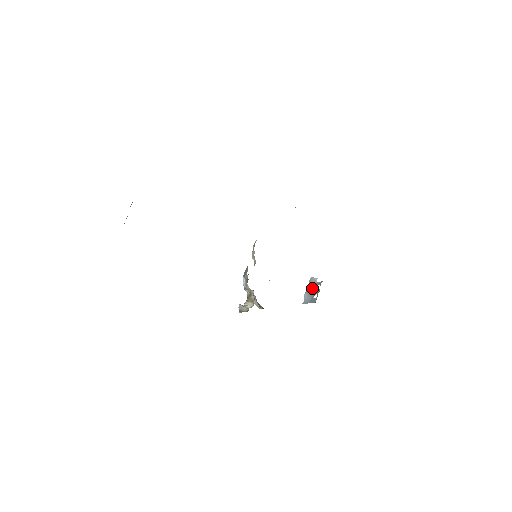
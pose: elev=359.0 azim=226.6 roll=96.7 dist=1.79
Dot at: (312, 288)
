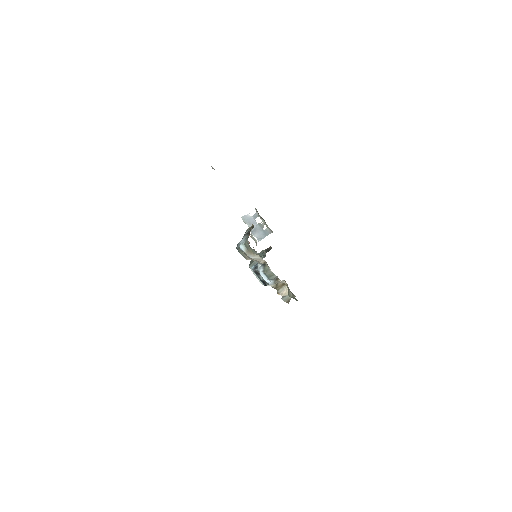
Dot at: (254, 224)
